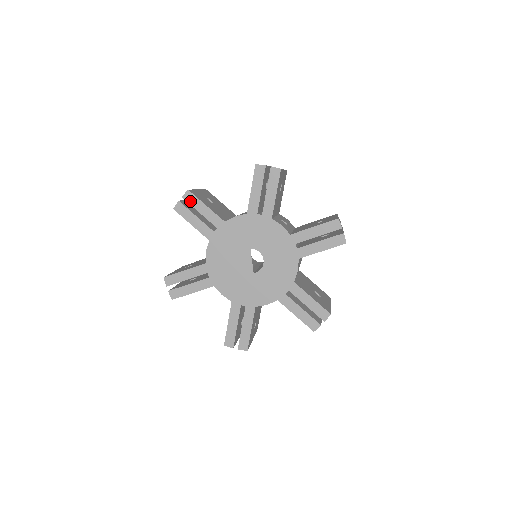
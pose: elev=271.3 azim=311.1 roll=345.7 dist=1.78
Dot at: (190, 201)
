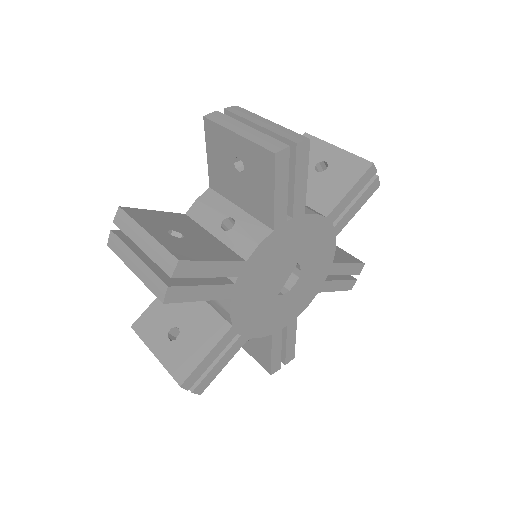
Dot at: (299, 158)
